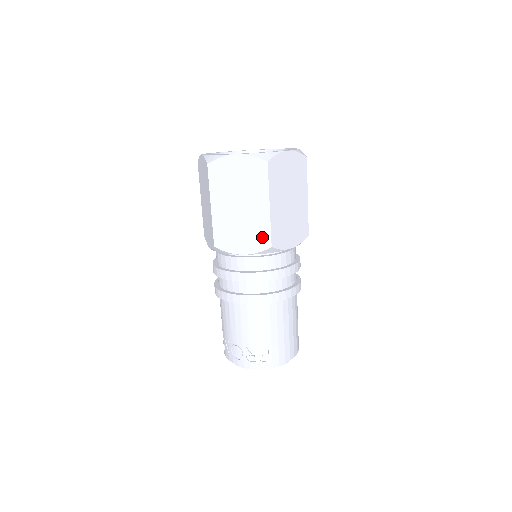
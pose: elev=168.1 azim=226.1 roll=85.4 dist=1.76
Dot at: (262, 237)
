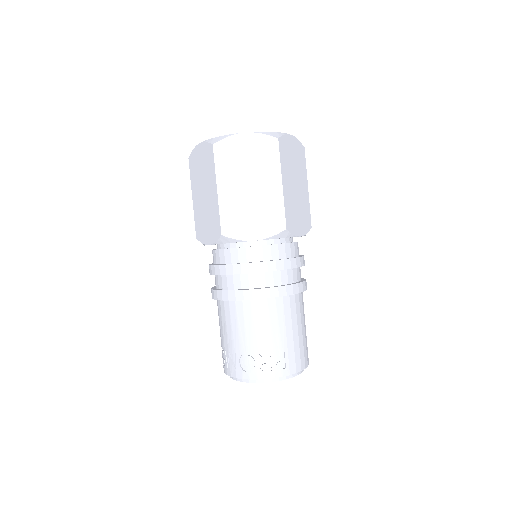
Dot at: (275, 219)
